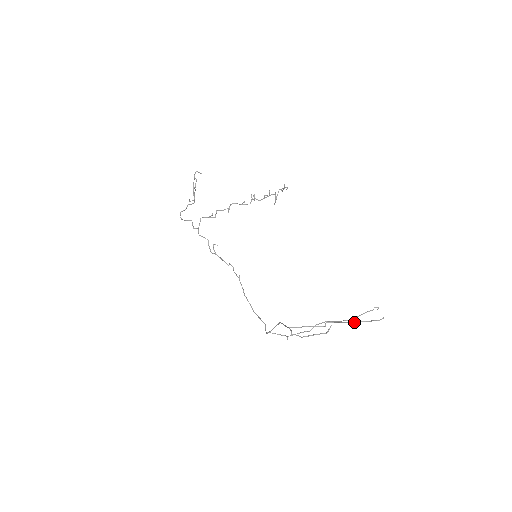
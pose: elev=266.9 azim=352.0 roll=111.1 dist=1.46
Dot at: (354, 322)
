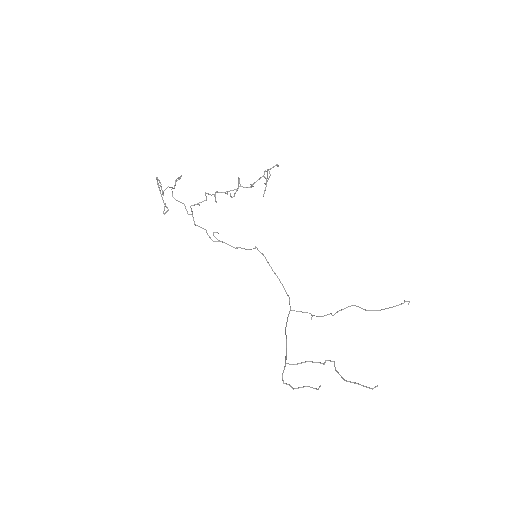
Dot at: (347, 381)
